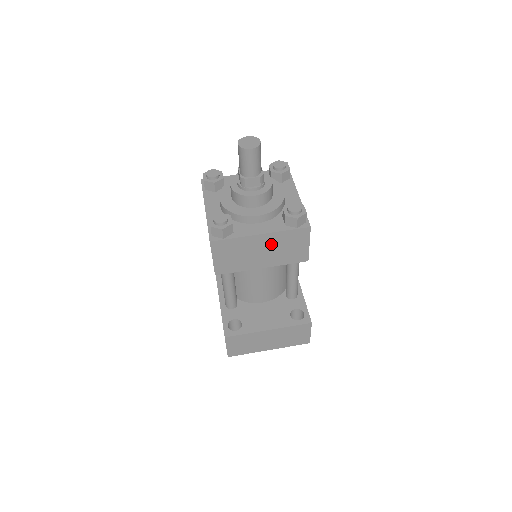
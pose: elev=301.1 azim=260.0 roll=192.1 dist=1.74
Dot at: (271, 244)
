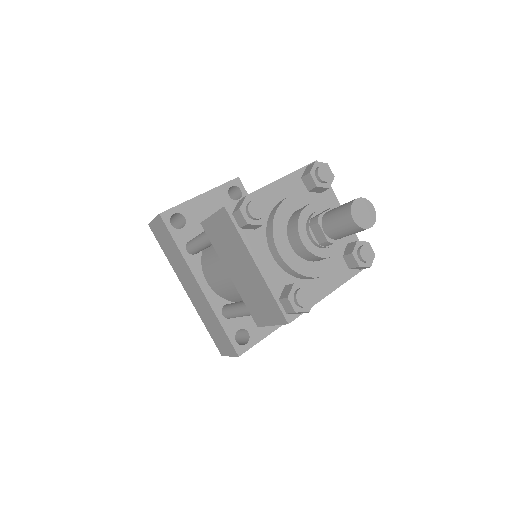
Dot at: occluded
